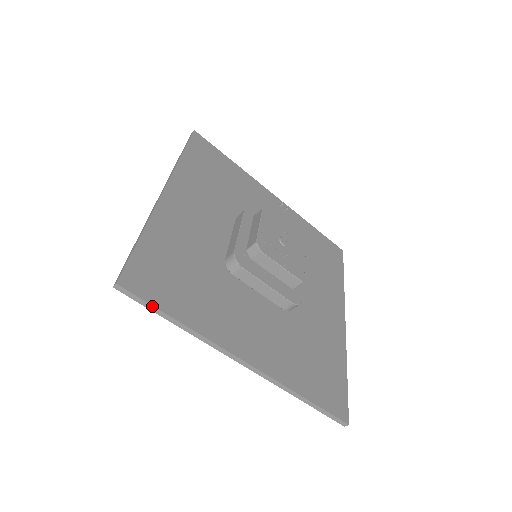
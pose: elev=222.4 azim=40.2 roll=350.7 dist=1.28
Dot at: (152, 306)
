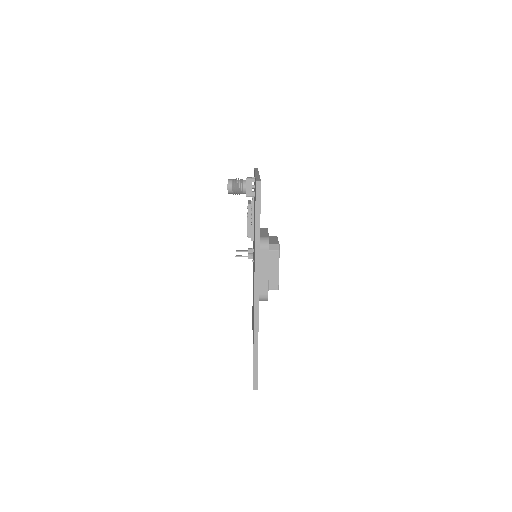
Dot at: (260, 210)
